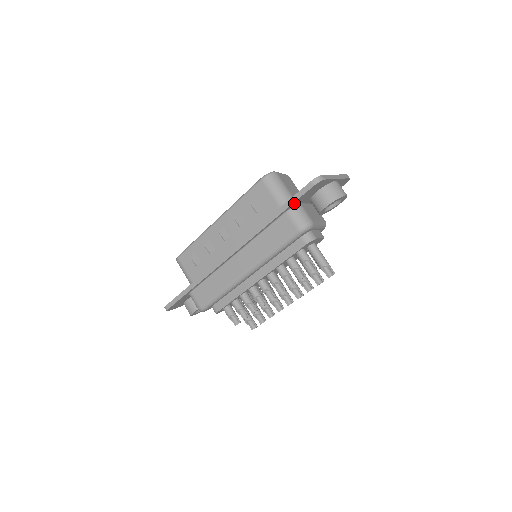
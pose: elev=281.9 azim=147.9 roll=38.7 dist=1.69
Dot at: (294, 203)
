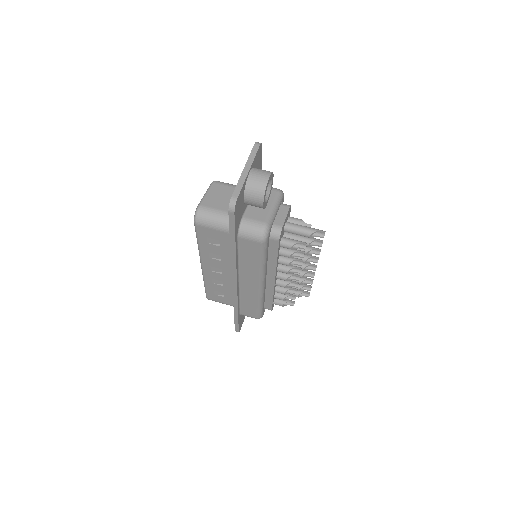
Dot at: (236, 230)
